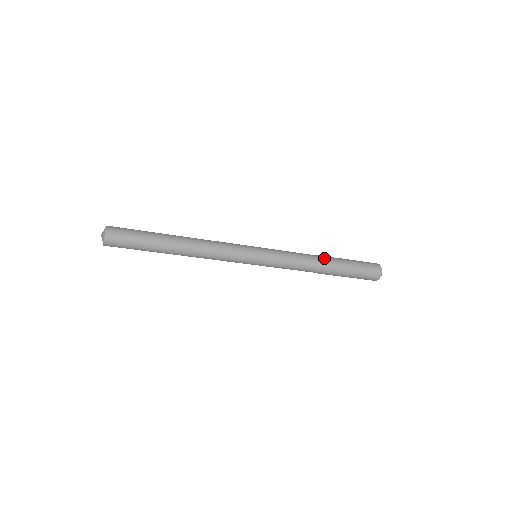
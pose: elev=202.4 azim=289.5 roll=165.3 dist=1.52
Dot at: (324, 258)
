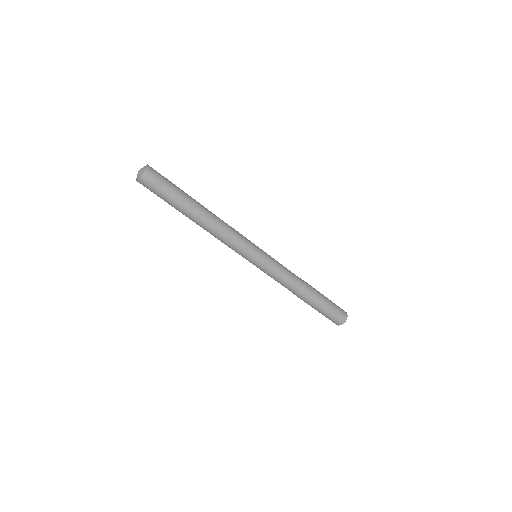
Dot at: occluded
